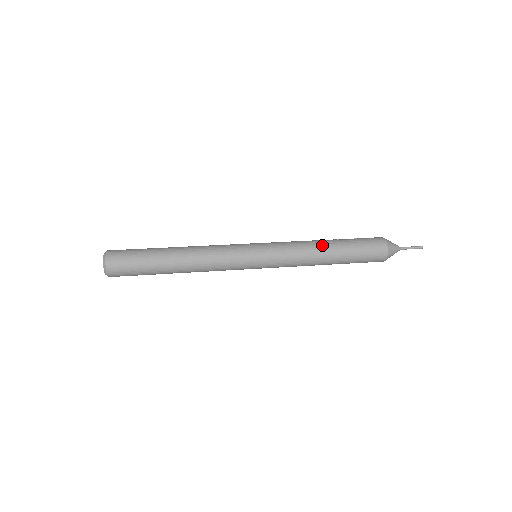
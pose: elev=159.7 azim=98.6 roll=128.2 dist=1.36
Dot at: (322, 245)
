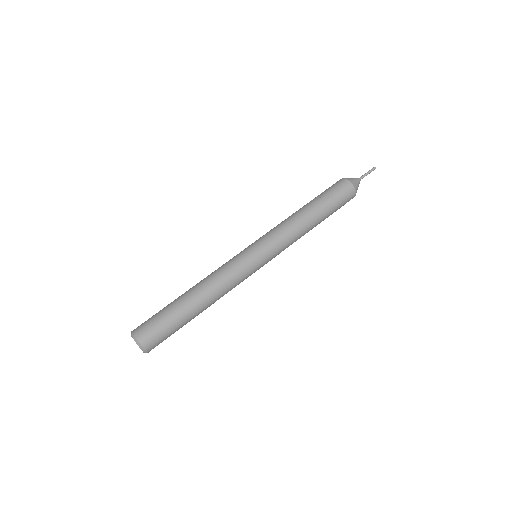
Dot at: (310, 224)
